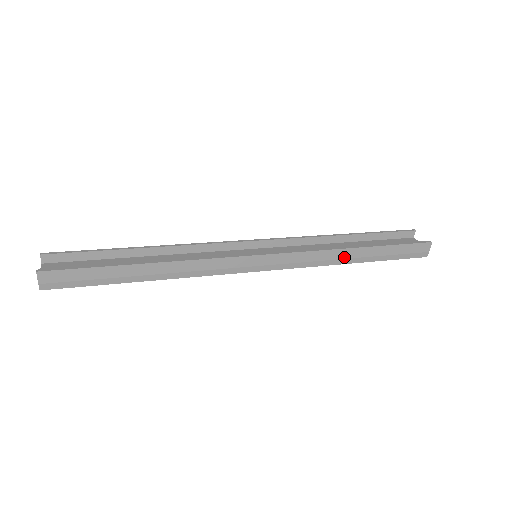
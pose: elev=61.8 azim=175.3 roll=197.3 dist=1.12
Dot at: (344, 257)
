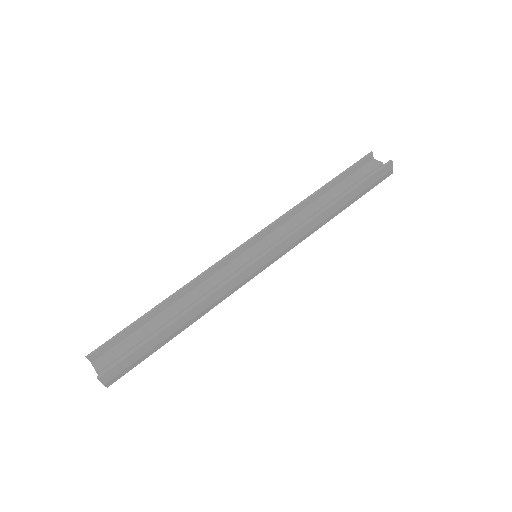
Dot at: (327, 216)
